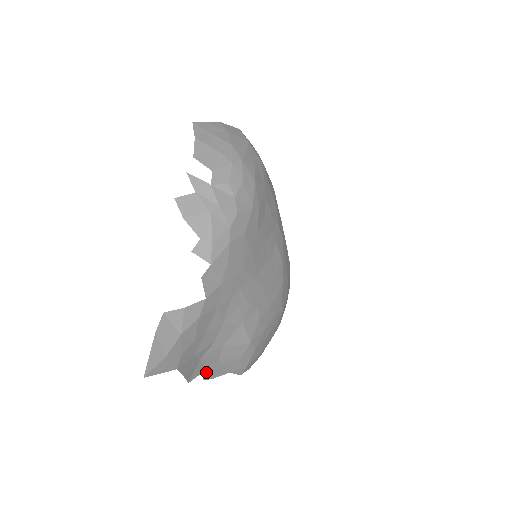
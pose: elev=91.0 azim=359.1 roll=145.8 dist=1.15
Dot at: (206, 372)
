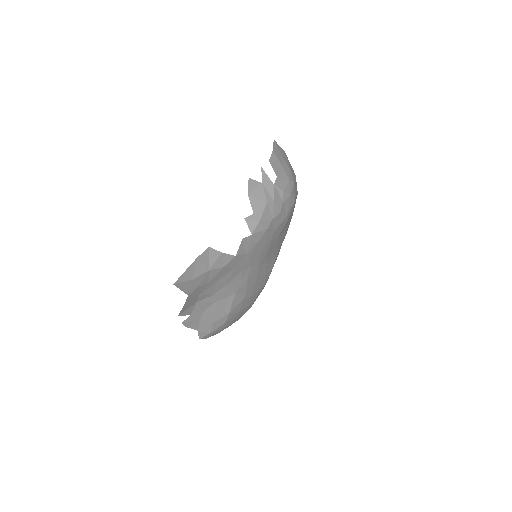
Dot at: (189, 317)
